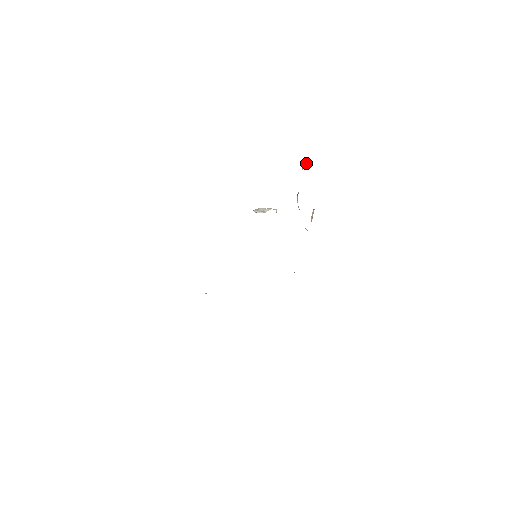
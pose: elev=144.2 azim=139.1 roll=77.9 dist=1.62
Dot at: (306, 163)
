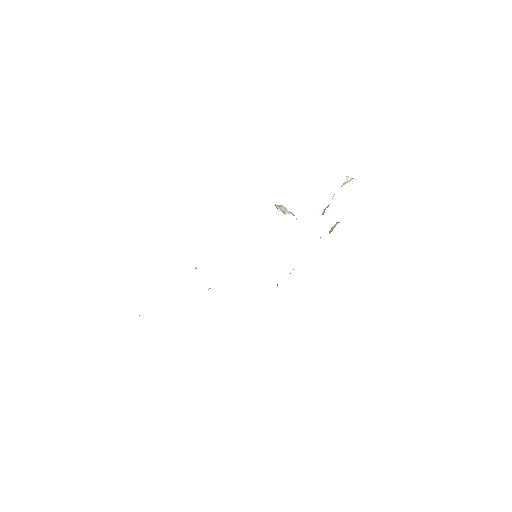
Dot at: (350, 180)
